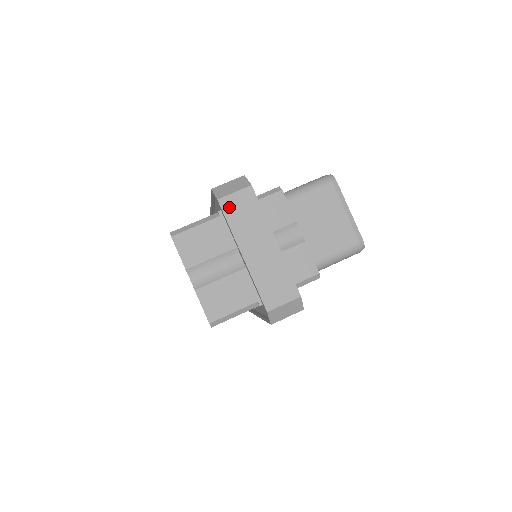
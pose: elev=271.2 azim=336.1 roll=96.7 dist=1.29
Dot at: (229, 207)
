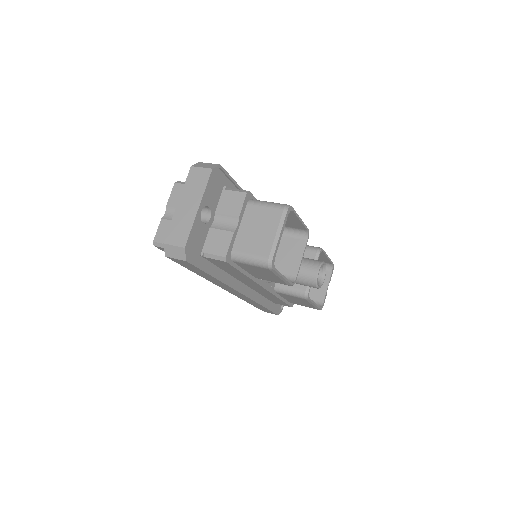
Dot at: (193, 174)
